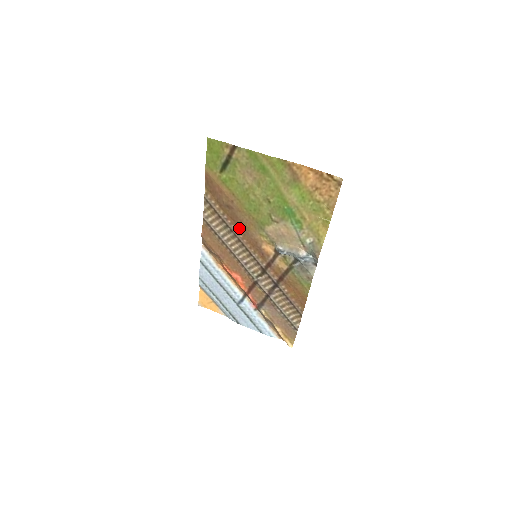
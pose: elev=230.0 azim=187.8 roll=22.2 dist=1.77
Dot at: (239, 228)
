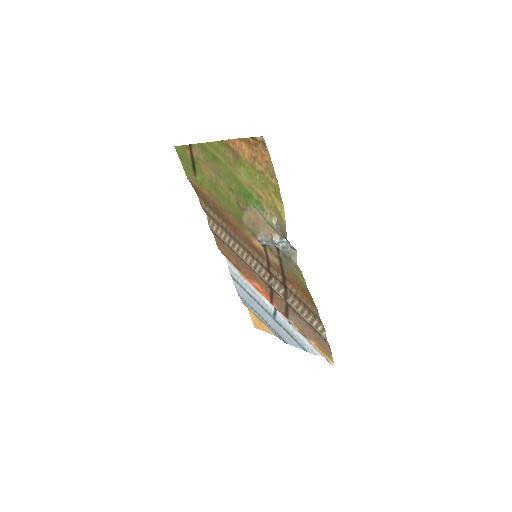
Dot at: (232, 229)
